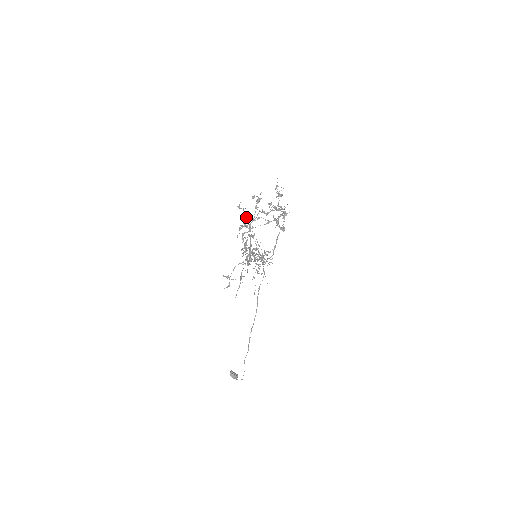
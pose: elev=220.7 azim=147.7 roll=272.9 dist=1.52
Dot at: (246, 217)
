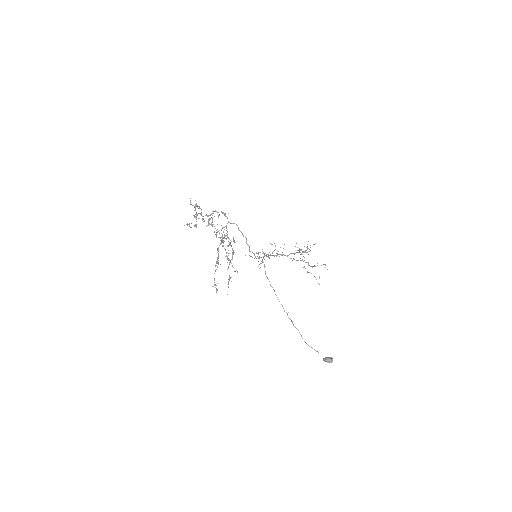
Dot at: occluded
